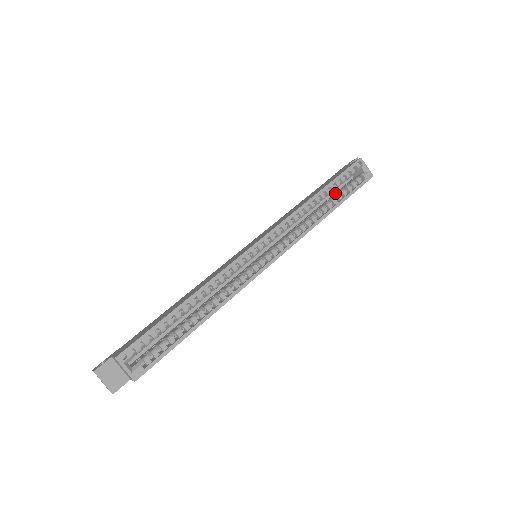
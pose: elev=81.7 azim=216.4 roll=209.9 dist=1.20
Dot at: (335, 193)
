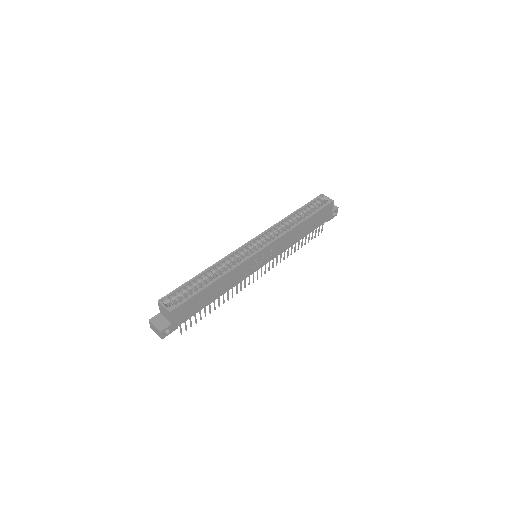
Dot at: occluded
